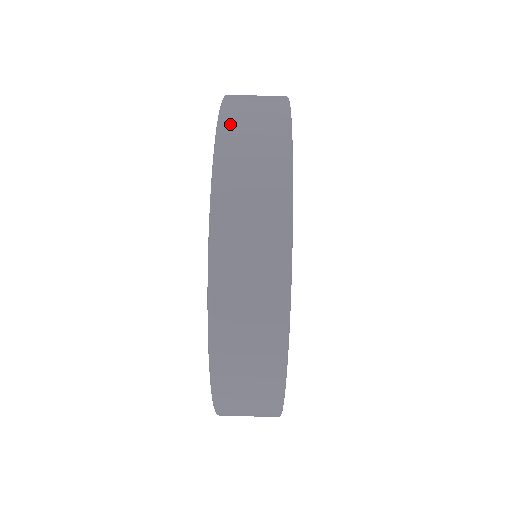
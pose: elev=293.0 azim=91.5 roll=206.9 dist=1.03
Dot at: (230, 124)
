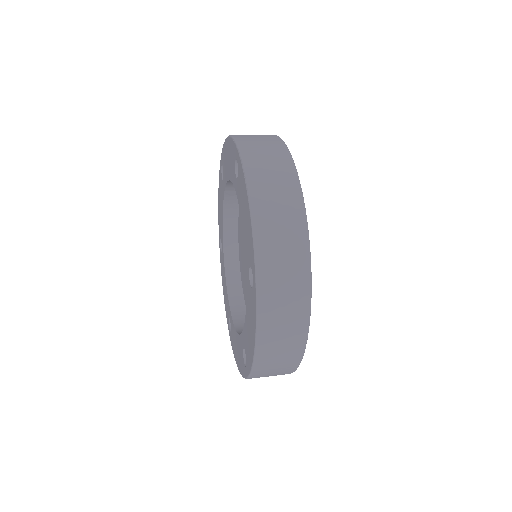
Dot at: (254, 171)
